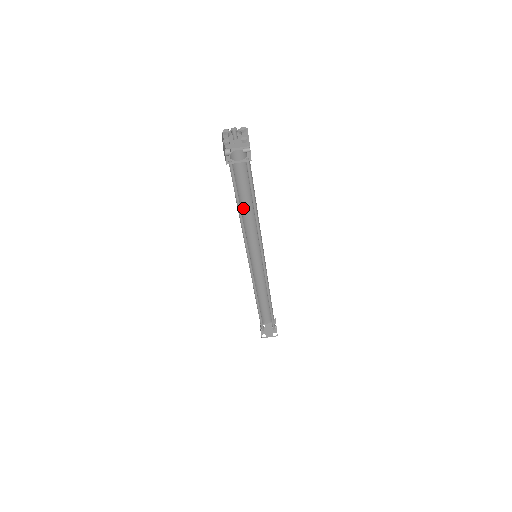
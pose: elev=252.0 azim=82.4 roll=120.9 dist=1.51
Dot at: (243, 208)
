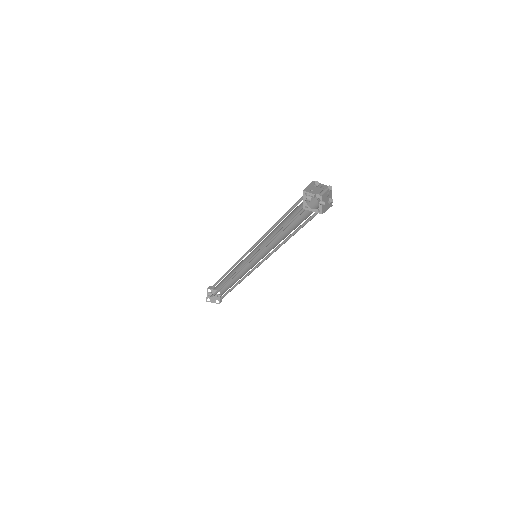
Dot at: (277, 226)
